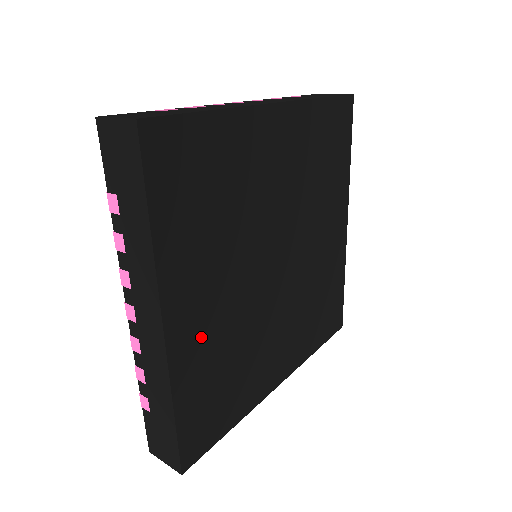
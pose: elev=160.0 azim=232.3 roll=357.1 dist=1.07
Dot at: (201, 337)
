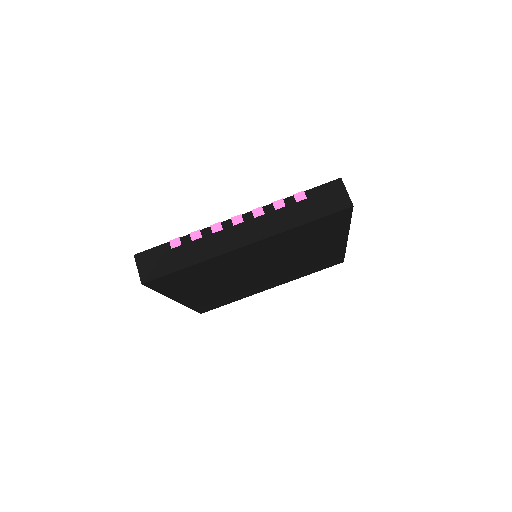
Dot at: (202, 297)
